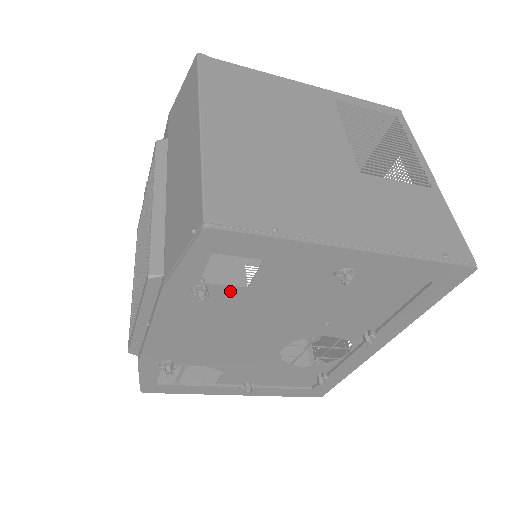
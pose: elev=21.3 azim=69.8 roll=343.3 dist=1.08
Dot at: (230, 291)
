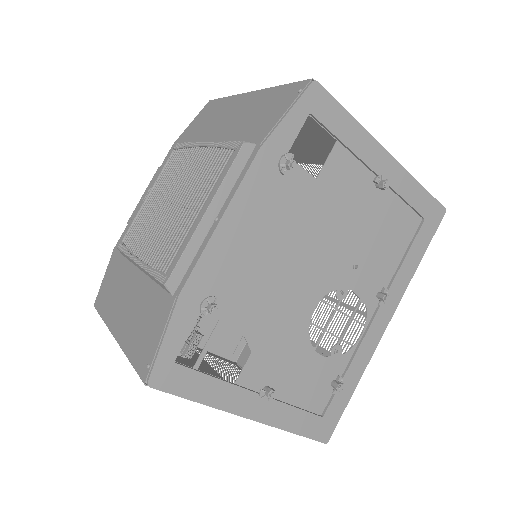
Dot at: (303, 179)
